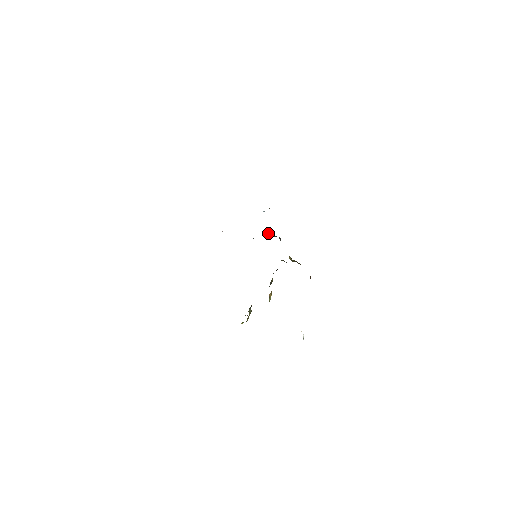
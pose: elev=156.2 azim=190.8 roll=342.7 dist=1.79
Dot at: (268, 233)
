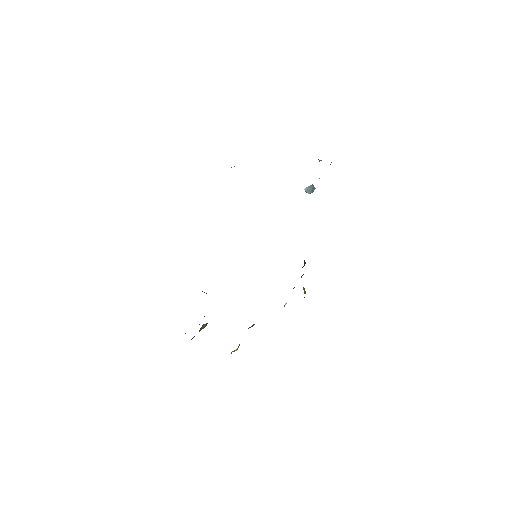
Dot at: (309, 189)
